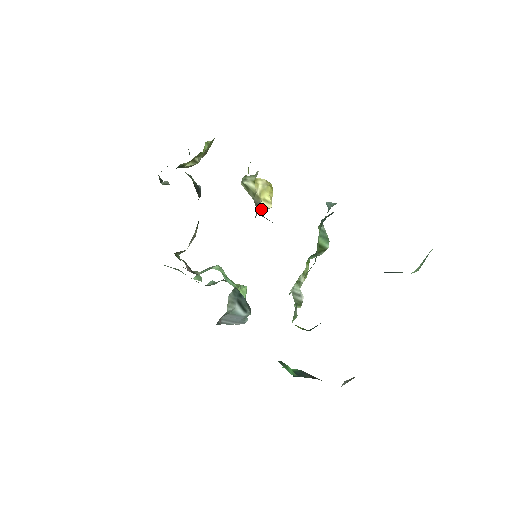
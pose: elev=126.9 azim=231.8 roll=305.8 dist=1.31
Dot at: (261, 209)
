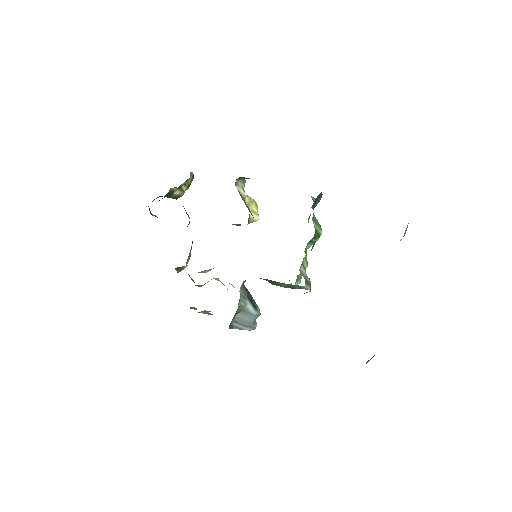
Dot at: (251, 220)
